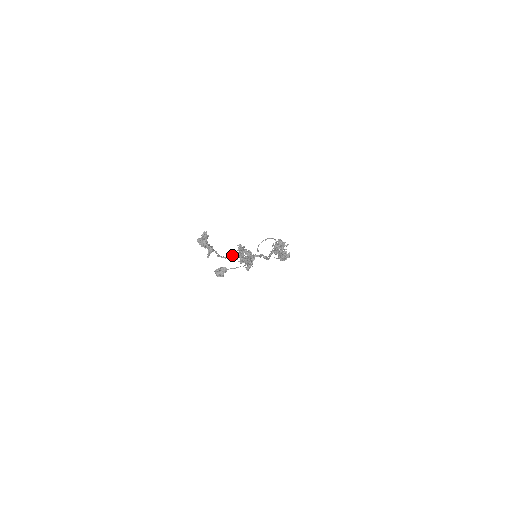
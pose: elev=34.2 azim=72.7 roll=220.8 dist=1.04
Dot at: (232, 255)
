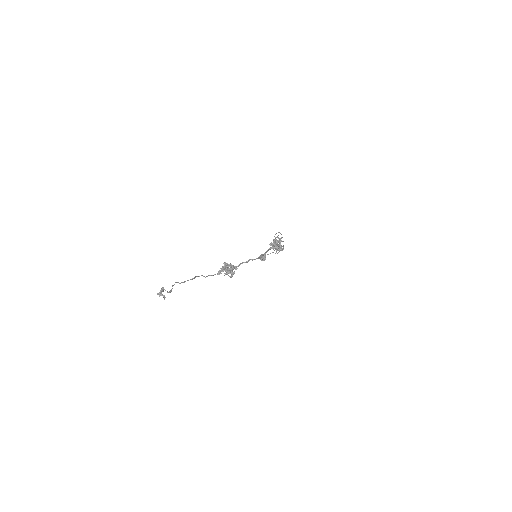
Dot at: (218, 272)
